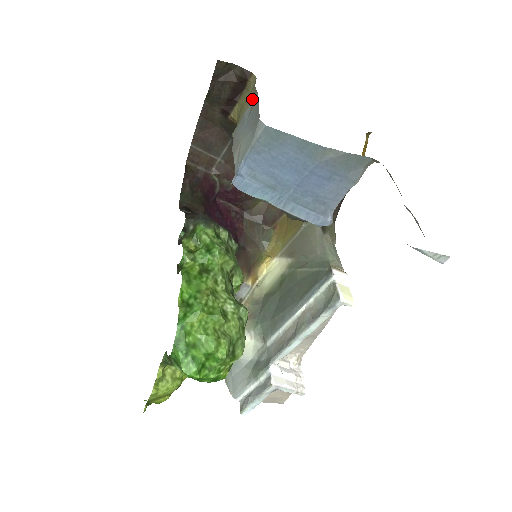
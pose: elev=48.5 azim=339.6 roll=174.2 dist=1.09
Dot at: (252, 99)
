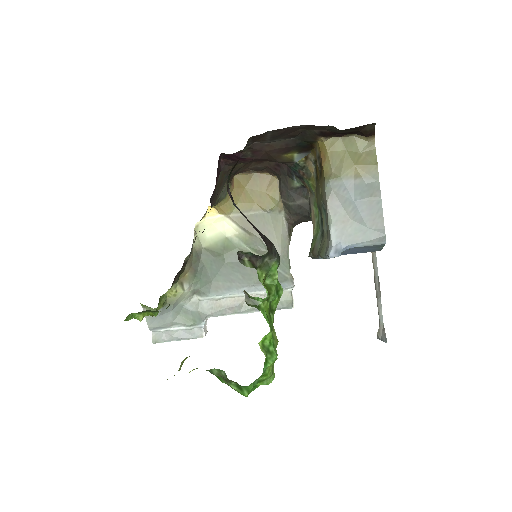
Dot at: (370, 177)
